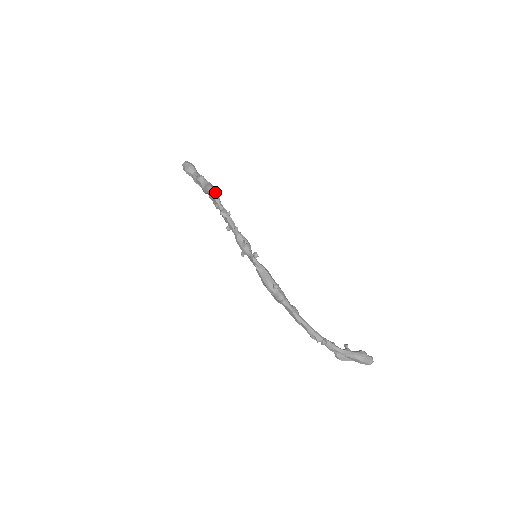
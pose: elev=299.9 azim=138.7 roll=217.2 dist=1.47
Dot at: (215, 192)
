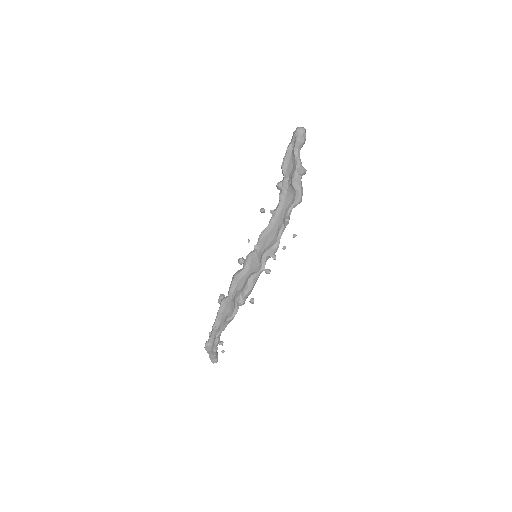
Dot at: (301, 201)
